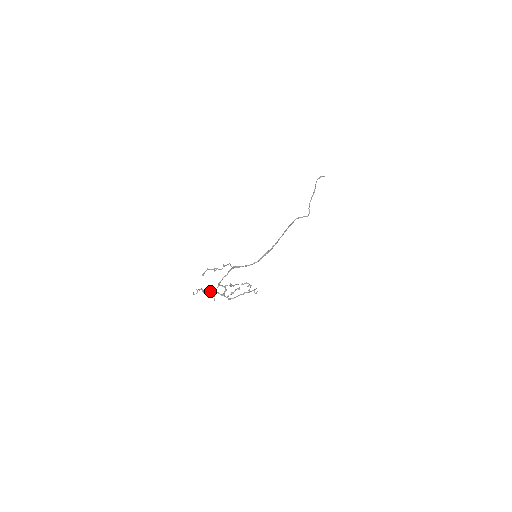
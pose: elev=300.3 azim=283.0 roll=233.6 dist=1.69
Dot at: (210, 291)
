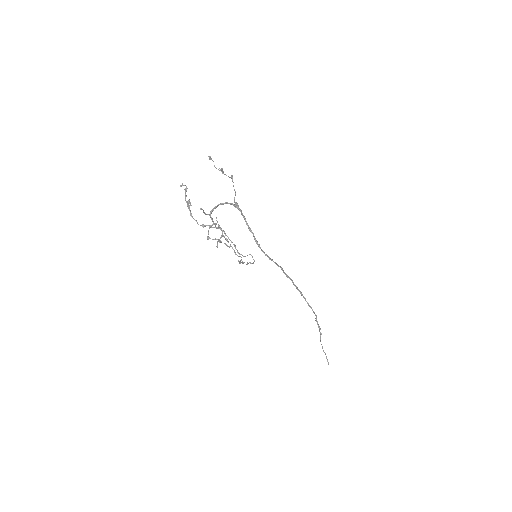
Dot at: occluded
